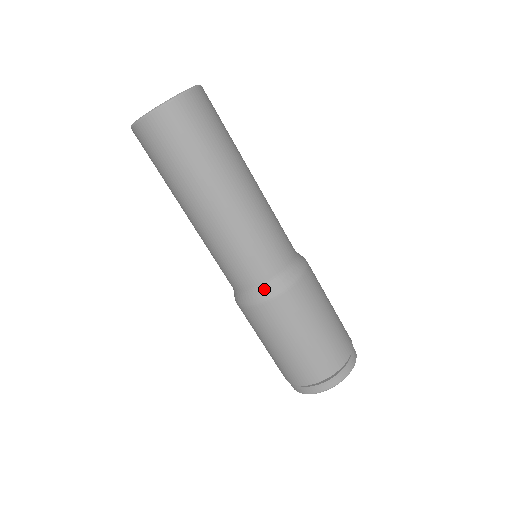
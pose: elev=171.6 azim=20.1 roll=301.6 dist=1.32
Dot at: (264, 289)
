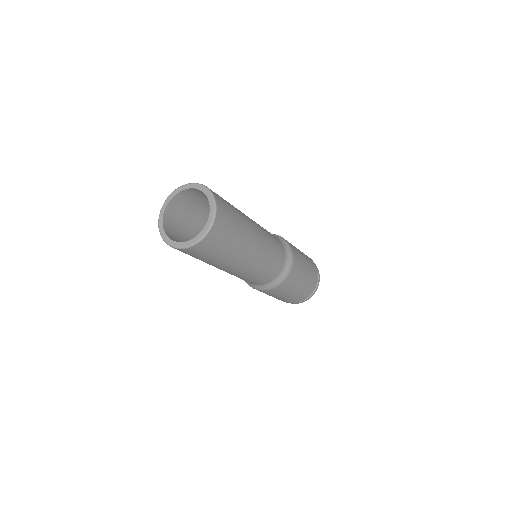
Dot at: (281, 275)
